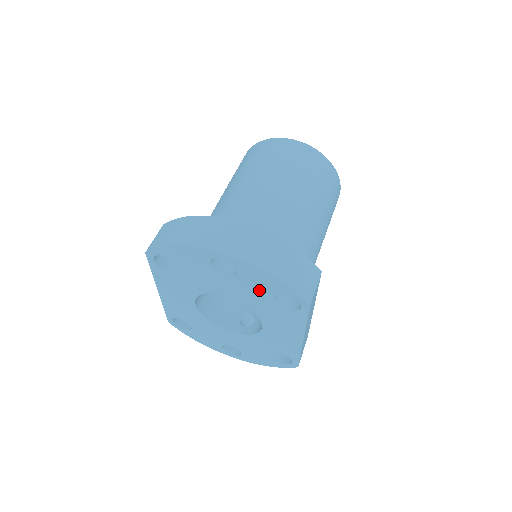
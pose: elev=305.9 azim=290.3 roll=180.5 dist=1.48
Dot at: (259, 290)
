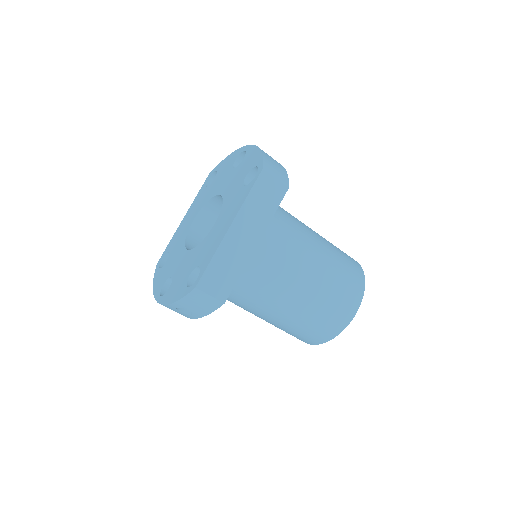
Dot at: (243, 173)
